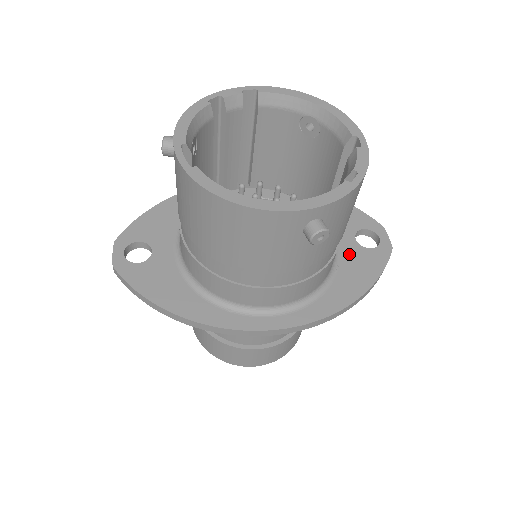
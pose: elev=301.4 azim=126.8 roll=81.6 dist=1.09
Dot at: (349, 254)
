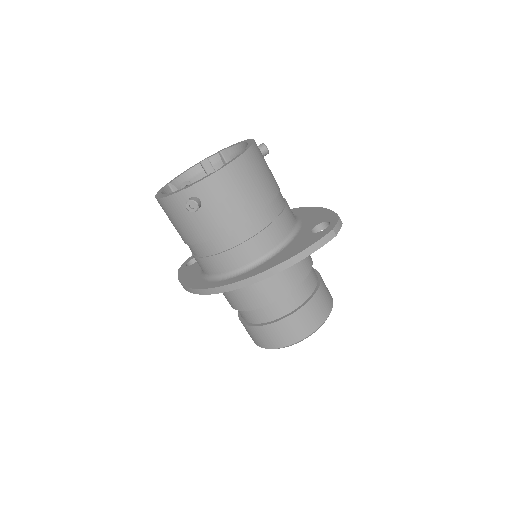
Dot at: (298, 239)
